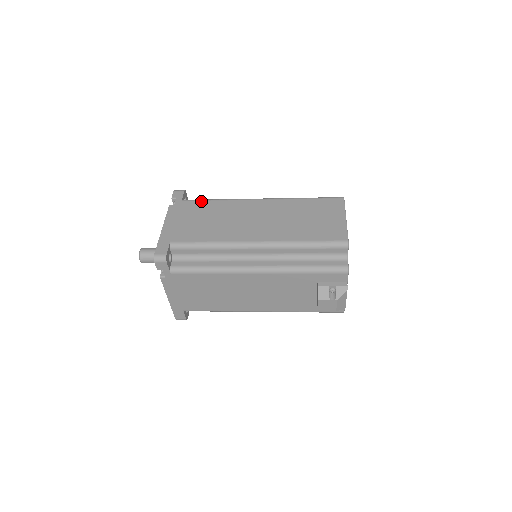
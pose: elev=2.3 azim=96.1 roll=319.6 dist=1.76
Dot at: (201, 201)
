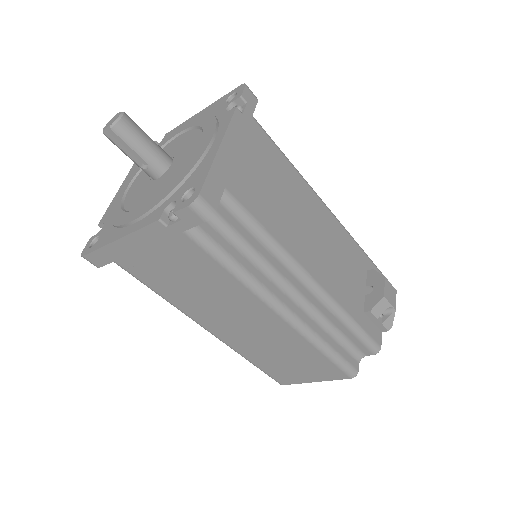
Dot at: occluded
